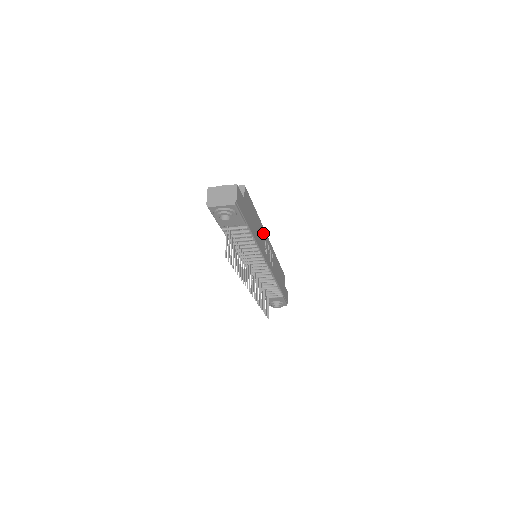
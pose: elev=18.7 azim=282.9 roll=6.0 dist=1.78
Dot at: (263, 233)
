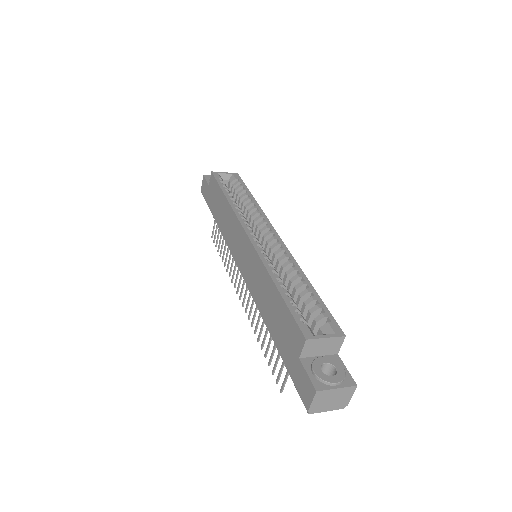
Dot at: occluded
